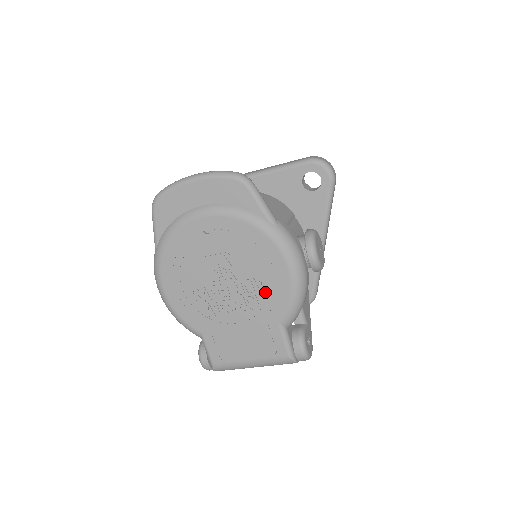
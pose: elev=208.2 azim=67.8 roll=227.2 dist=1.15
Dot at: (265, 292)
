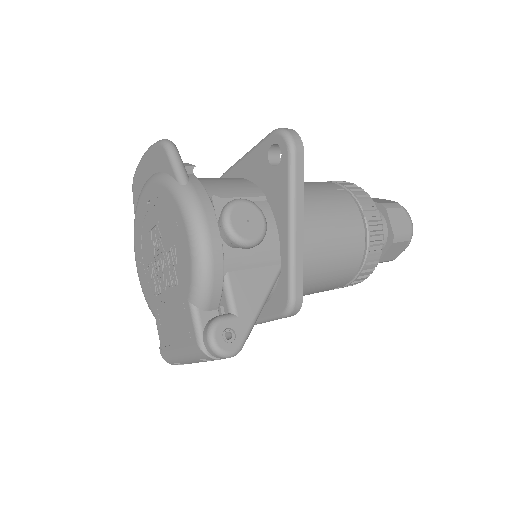
Dot at: (178, 263)
